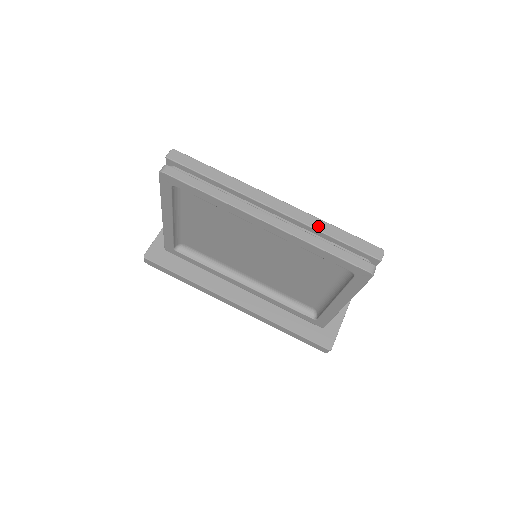
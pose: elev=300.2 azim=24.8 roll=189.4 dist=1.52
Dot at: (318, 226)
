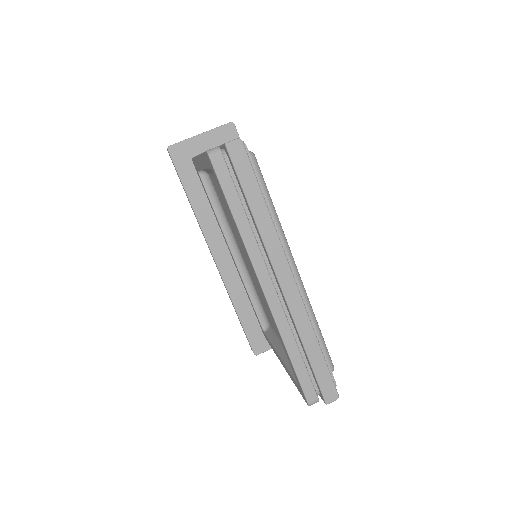
Dot at: (305, 335)
